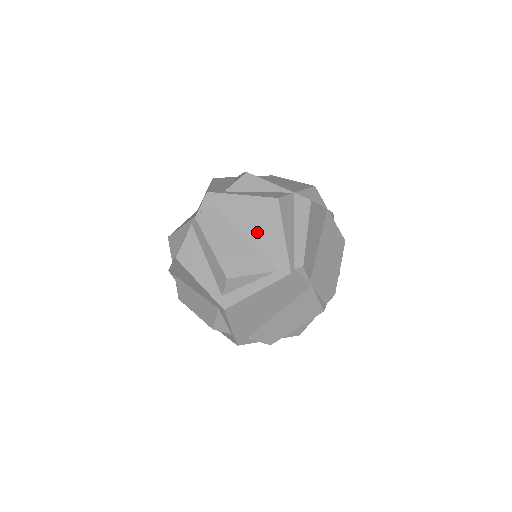
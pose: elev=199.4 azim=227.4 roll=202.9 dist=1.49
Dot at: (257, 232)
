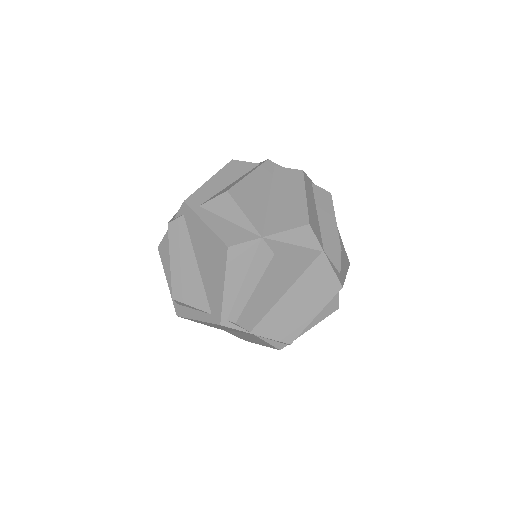
Dot at: (207, 268)
